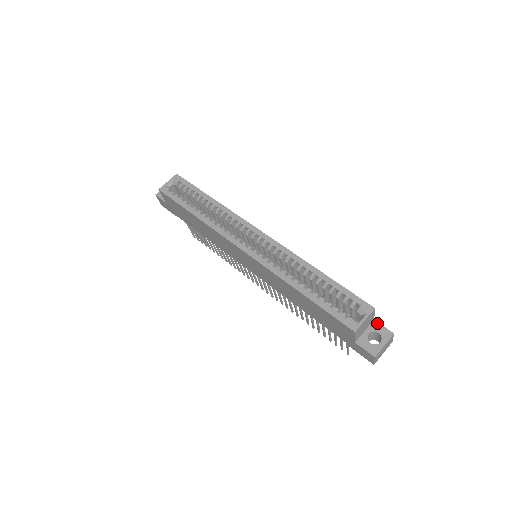
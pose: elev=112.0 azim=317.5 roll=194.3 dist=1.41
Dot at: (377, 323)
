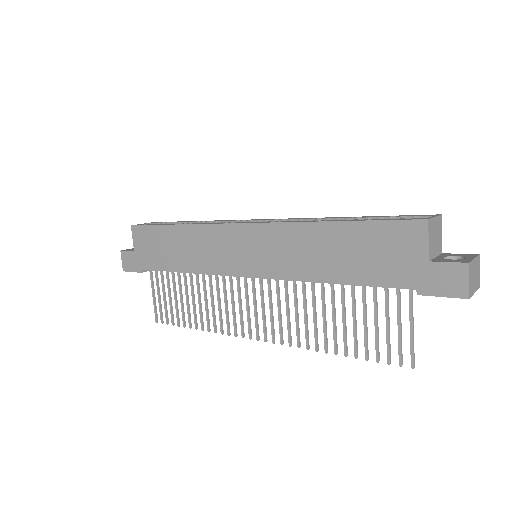
Dot at: (449, 253)
